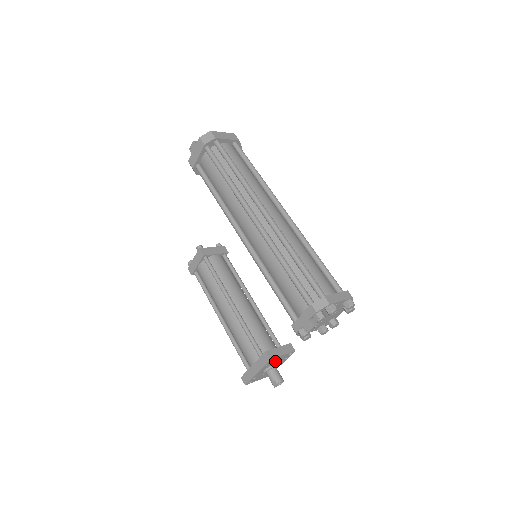
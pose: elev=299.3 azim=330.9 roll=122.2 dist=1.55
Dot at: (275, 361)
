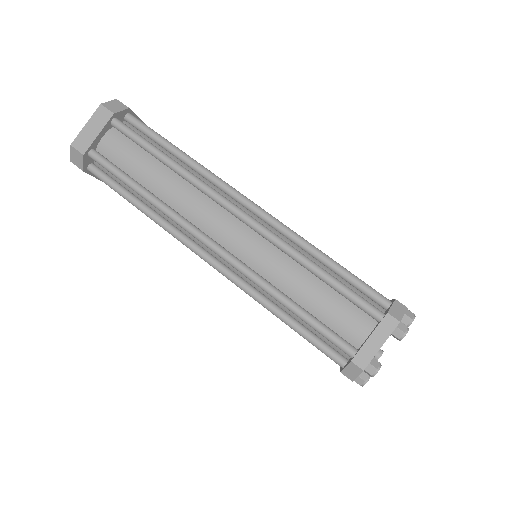
Dot at: occluded
